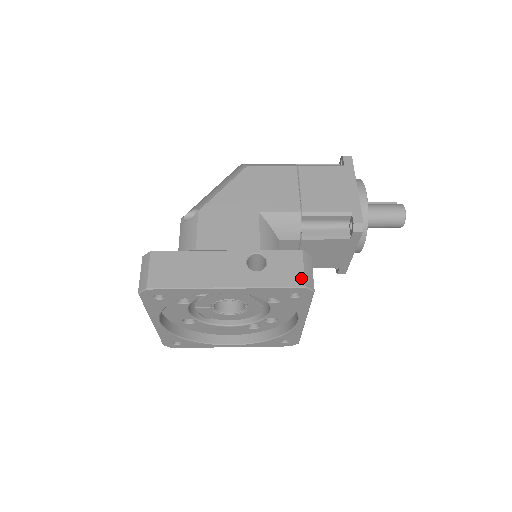
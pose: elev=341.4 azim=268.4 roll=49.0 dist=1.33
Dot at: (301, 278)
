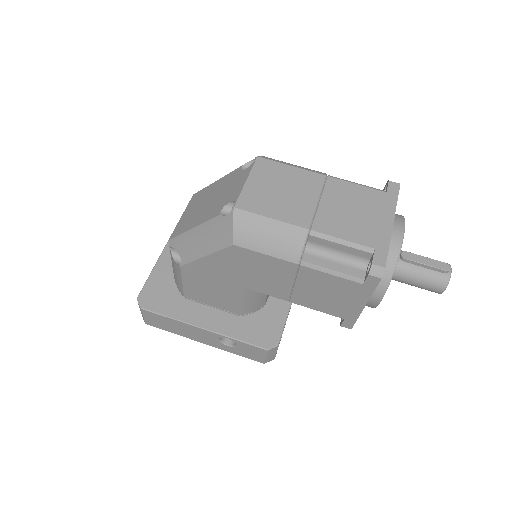
Dot at: (262, 360)
